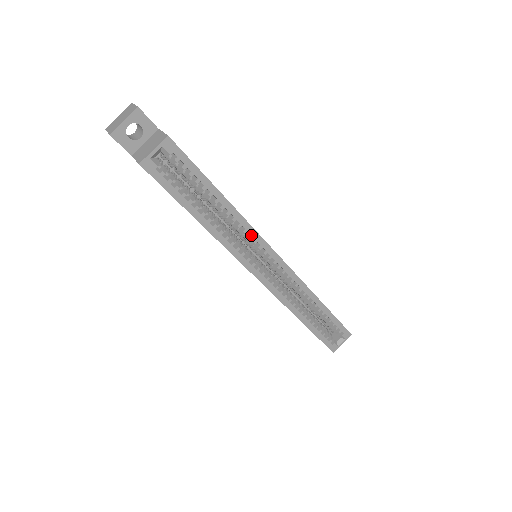
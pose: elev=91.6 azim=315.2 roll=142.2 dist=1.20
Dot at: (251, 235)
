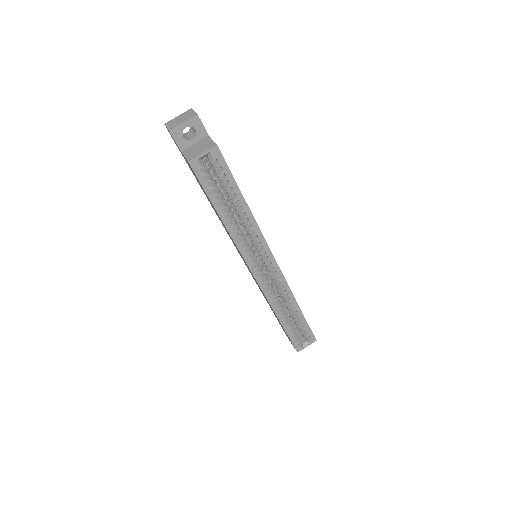
Dot at: (259, 239)
